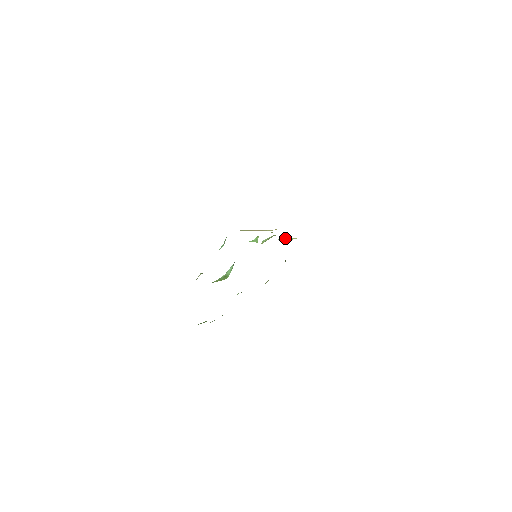
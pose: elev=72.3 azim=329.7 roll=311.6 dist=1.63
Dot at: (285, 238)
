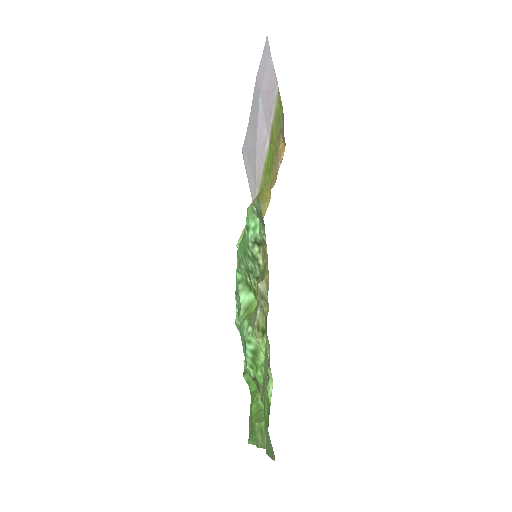
Dot at: occluded
